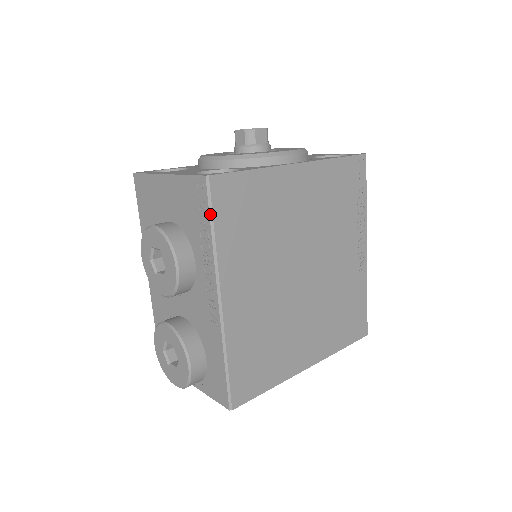
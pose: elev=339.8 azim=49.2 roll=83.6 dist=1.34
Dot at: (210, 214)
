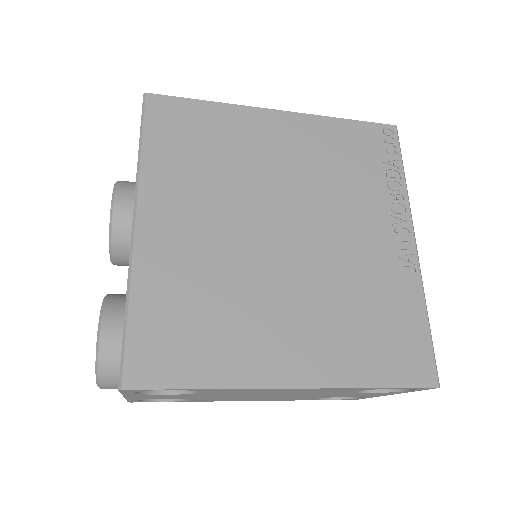
Dot at: (141, 128)
